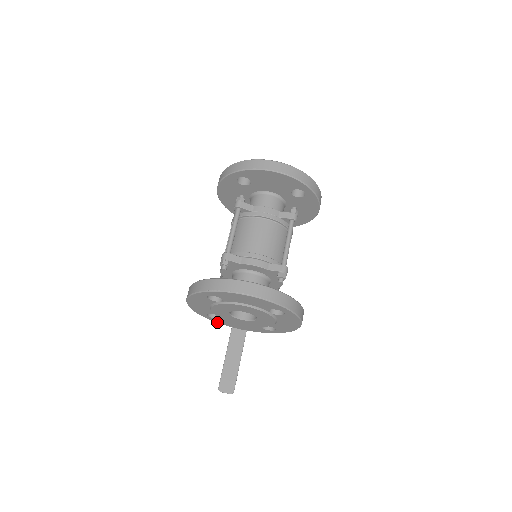
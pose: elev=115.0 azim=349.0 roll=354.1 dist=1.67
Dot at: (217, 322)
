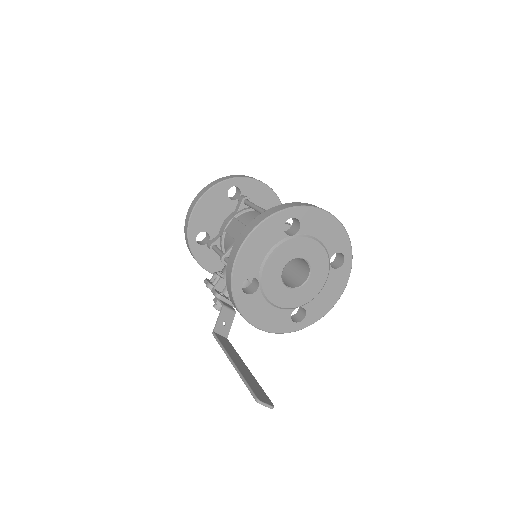
Dot at: (239, 308)
